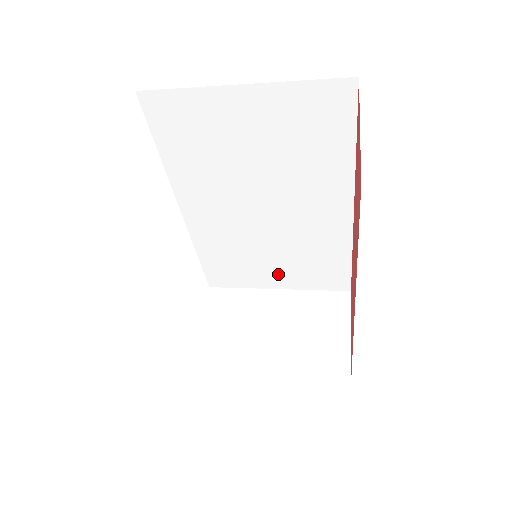
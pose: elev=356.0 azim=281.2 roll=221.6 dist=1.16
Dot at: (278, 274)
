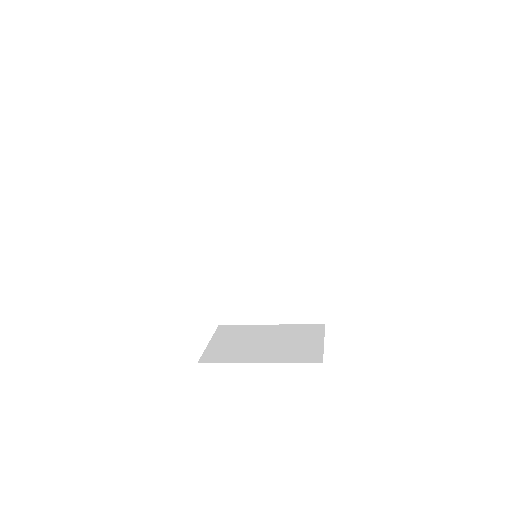
Dot at: (271, 307)
